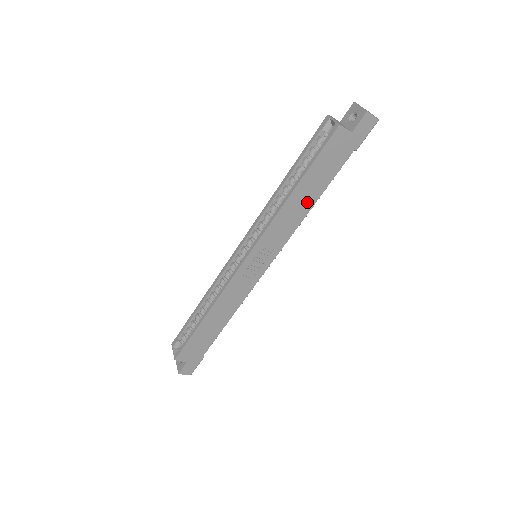
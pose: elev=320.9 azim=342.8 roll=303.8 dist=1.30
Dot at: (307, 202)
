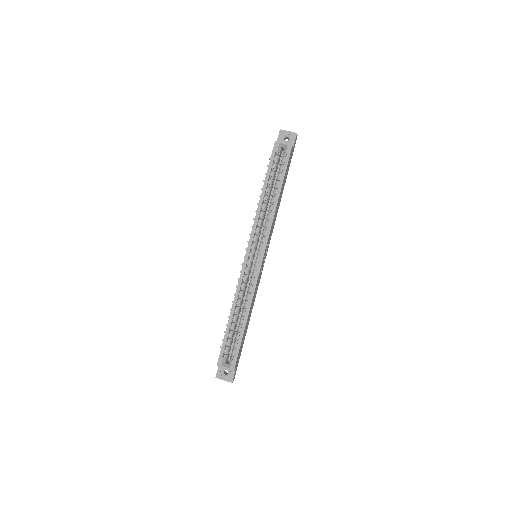
Dot at: (279, 202)
